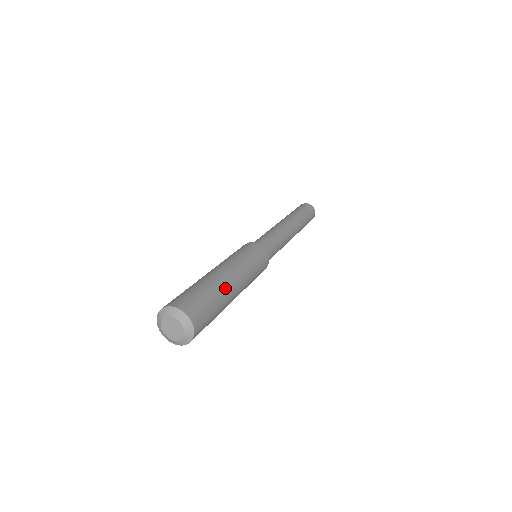
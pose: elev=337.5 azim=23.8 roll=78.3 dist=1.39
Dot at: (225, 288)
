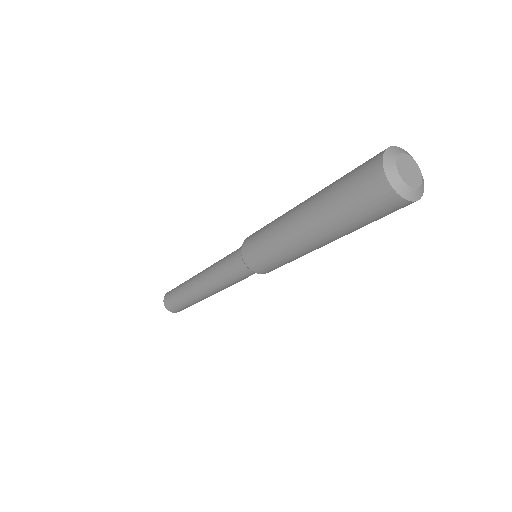
Dot at: occluded
